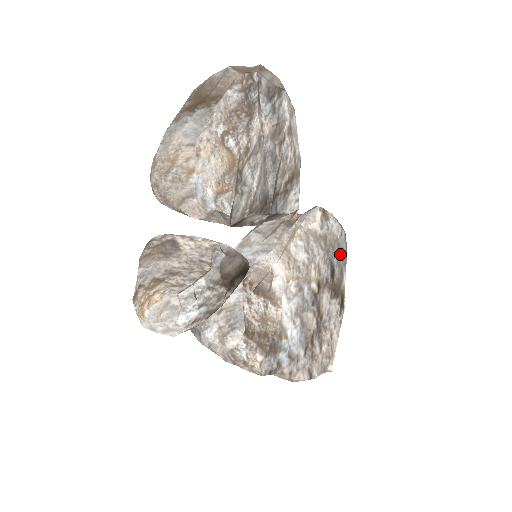
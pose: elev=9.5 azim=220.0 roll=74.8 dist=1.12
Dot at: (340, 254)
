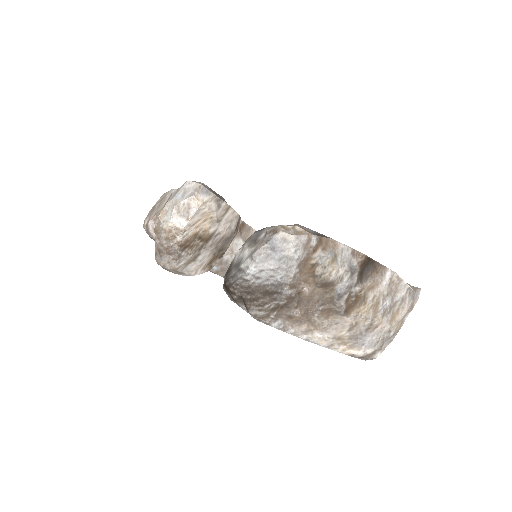
Dot at: occluded
